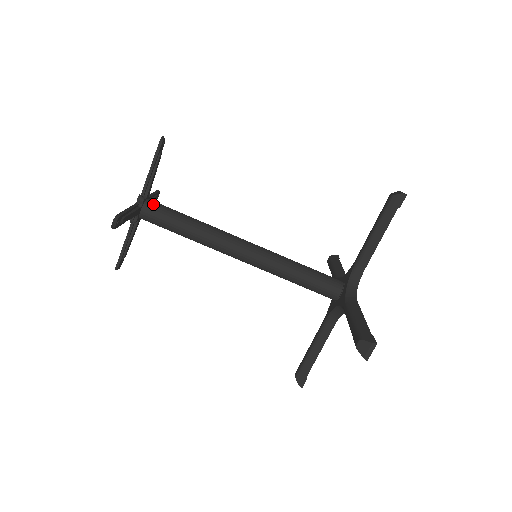
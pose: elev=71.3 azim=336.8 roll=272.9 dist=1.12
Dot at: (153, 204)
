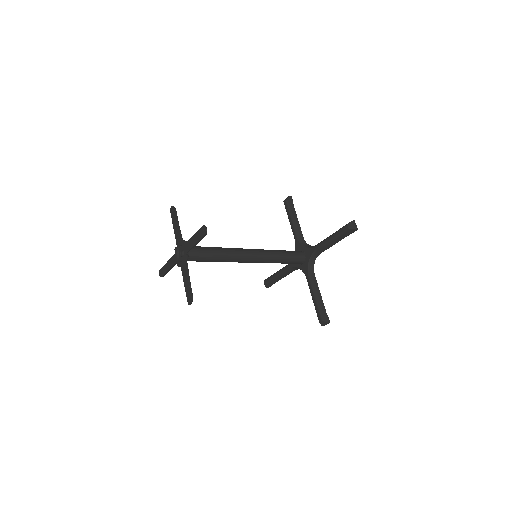
Dot at: occluded
